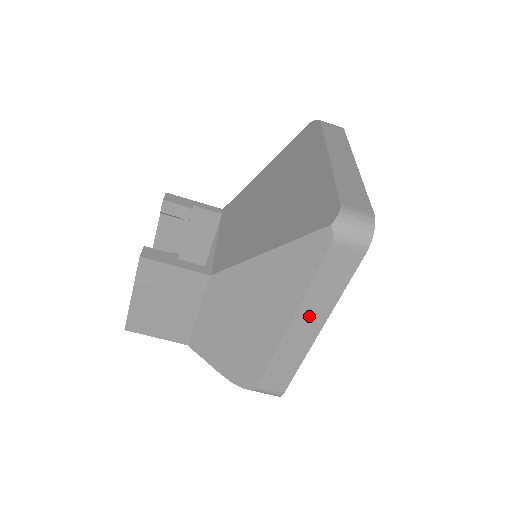
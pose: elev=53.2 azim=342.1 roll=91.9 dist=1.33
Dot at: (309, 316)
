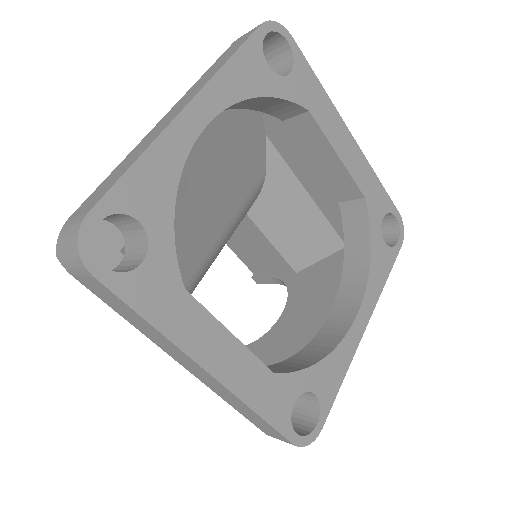
Dot at: (178, 356)
